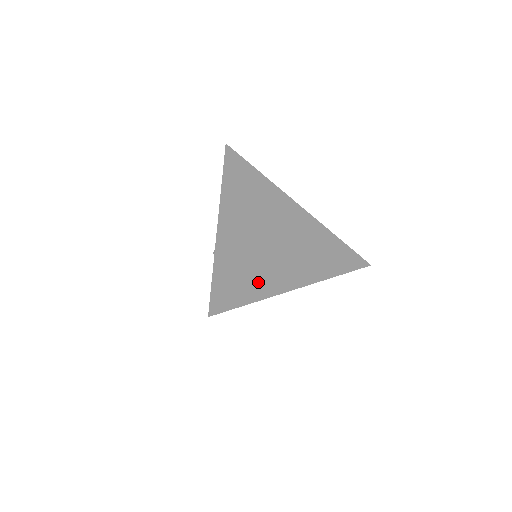
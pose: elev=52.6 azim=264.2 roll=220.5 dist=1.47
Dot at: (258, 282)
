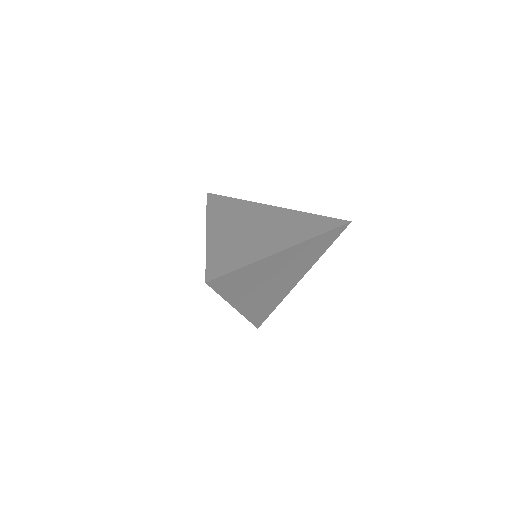
Dot at: (246, 255)
